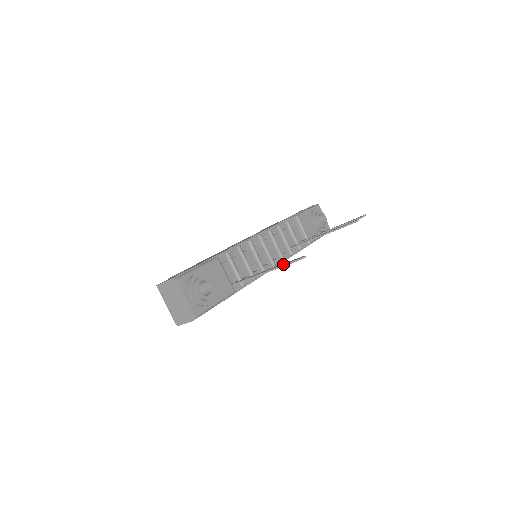
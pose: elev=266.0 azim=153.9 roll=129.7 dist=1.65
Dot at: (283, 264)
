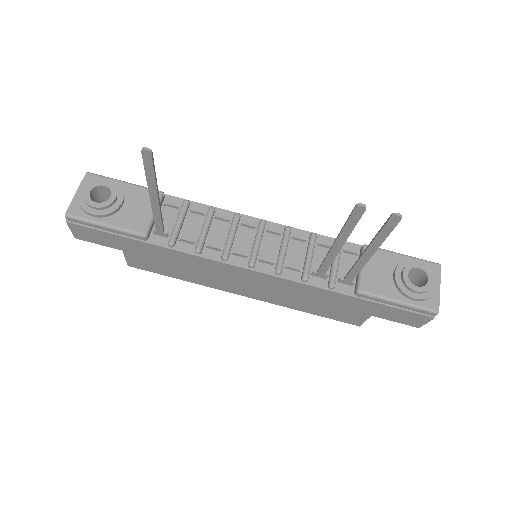
Dot at: (148, 173)
